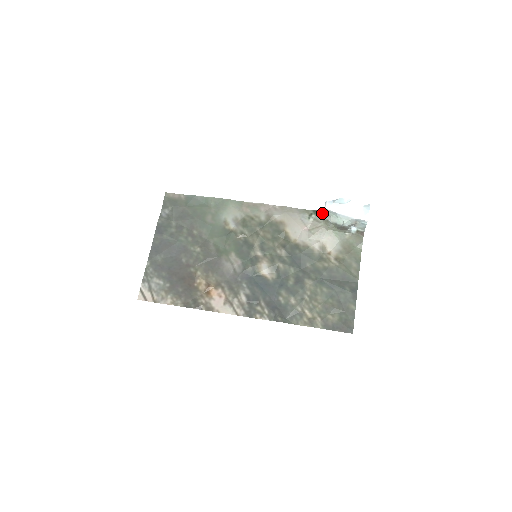
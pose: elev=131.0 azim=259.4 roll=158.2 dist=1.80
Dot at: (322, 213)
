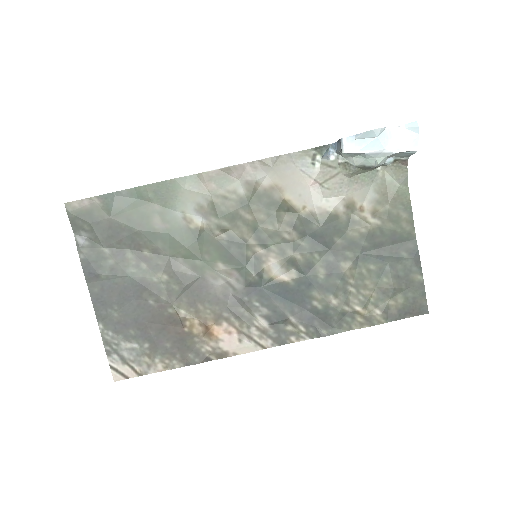
Dot at: (333, 151)
